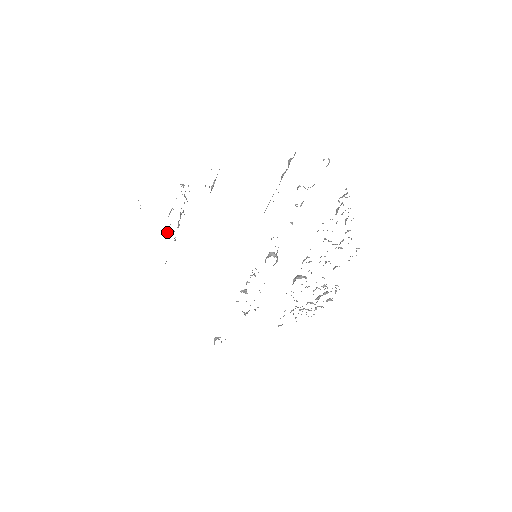
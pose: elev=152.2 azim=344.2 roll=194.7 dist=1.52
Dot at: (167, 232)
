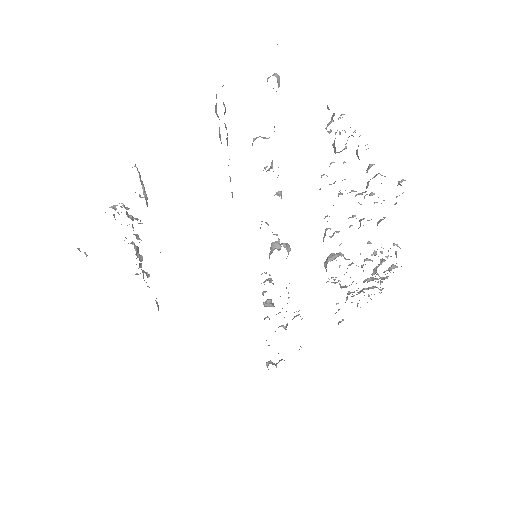
Dot at: occluded
